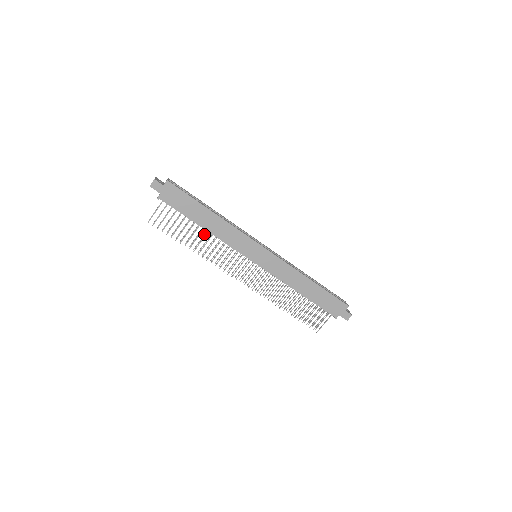
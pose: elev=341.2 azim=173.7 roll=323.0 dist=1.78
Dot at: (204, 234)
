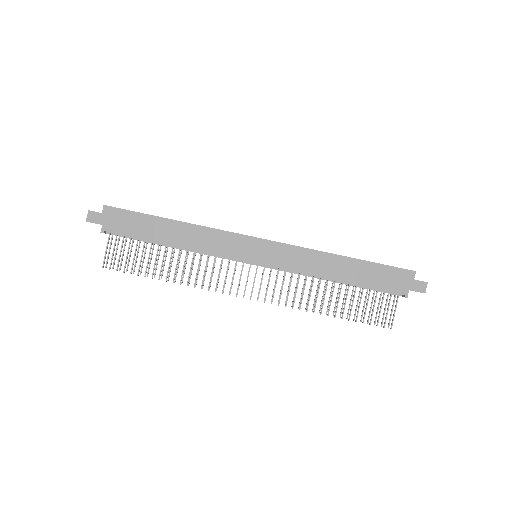
Dot at: occluded
